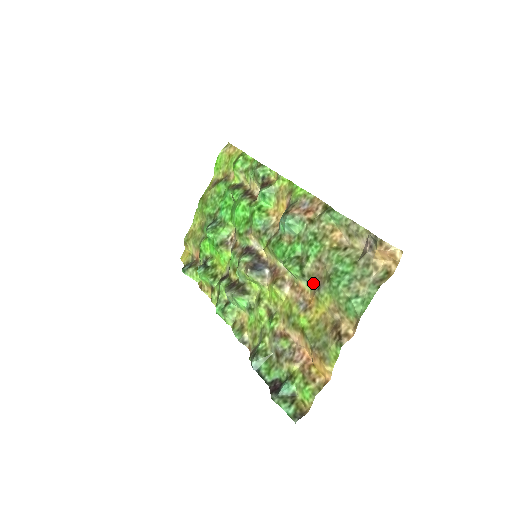
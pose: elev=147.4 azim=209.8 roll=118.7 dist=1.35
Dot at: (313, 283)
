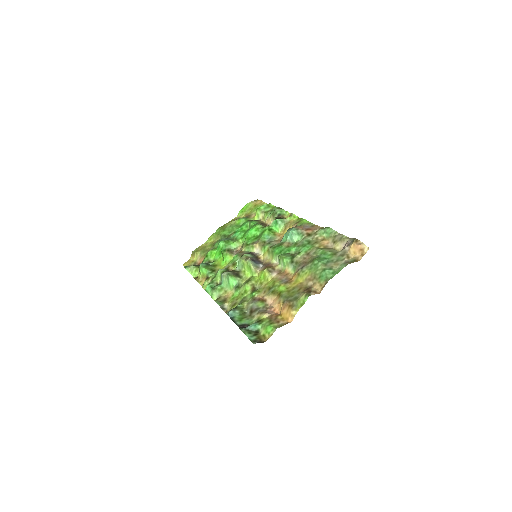
Dot at: (298, 266)
